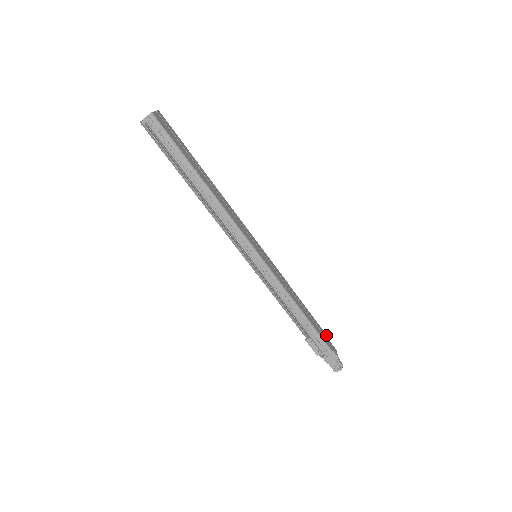
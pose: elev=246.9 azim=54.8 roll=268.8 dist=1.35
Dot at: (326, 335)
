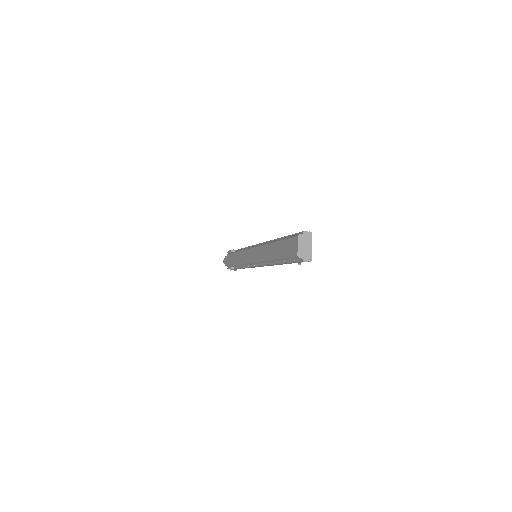
Dot at: occluded
